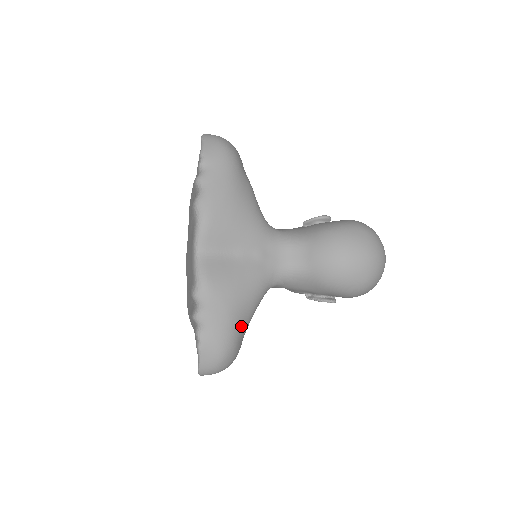
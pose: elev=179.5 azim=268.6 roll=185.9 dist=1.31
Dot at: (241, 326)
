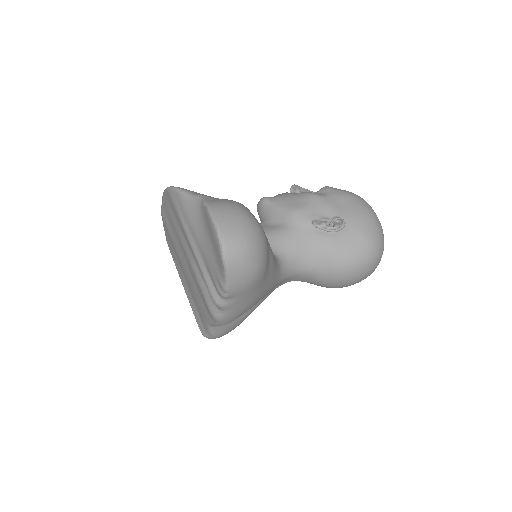
Dot at: occluded
